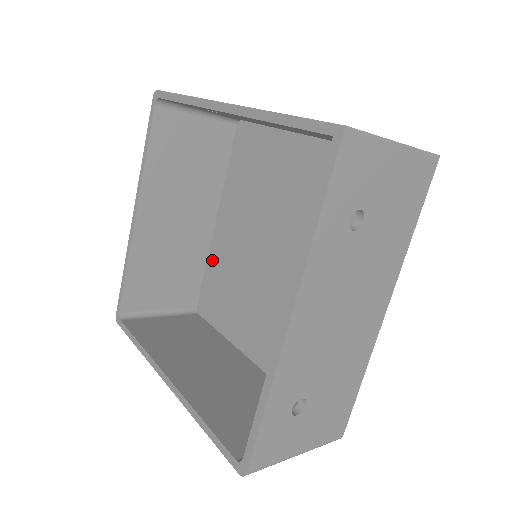
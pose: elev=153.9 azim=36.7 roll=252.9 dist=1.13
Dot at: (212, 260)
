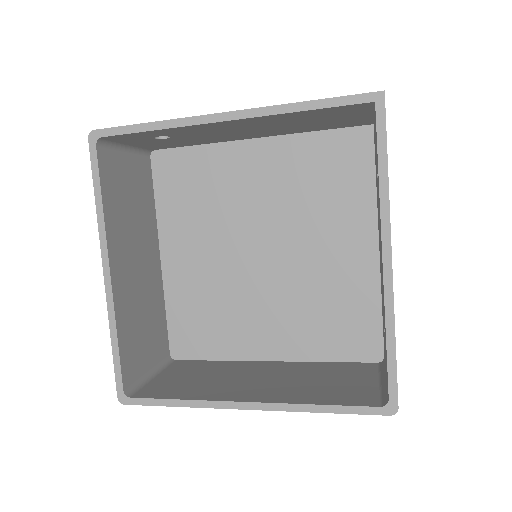
Dot at: (172, 297)
